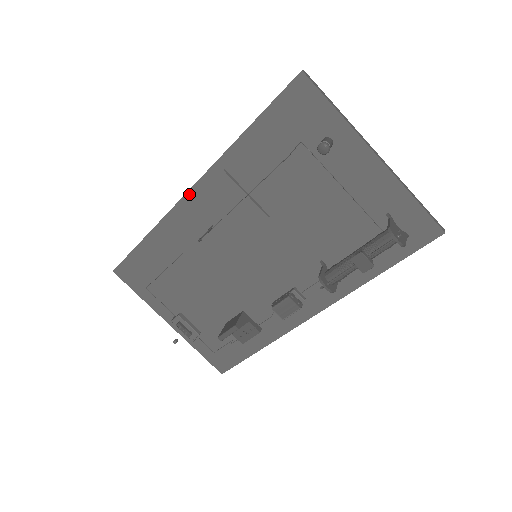
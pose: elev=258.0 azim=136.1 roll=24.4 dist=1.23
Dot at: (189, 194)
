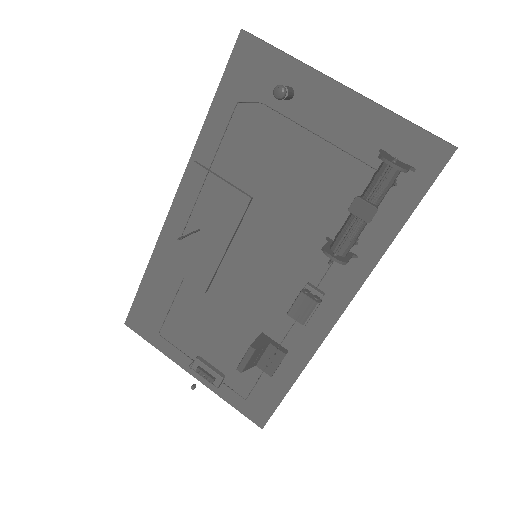
Dot at: (173, 207)
